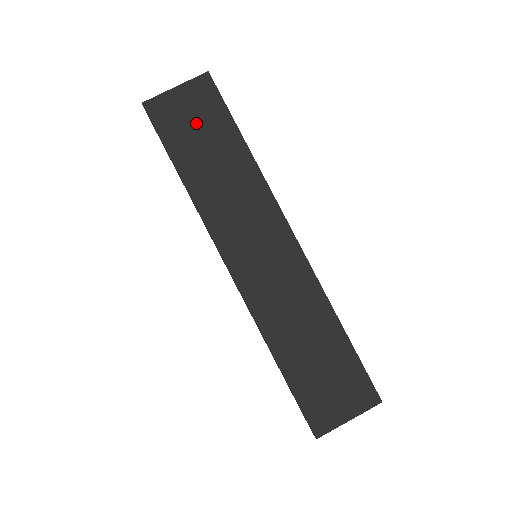
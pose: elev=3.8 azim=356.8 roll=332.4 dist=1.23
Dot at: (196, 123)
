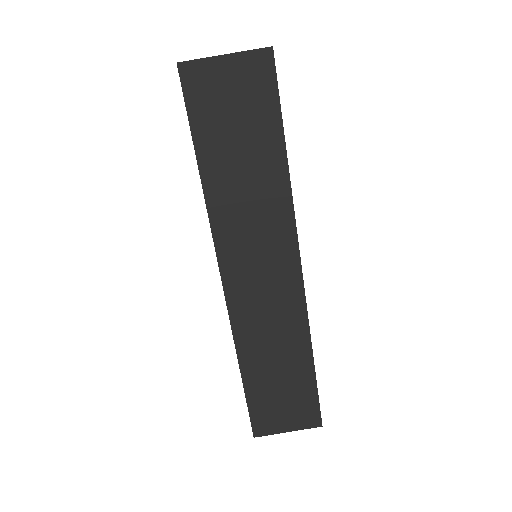
Dot at: (236, 111)
